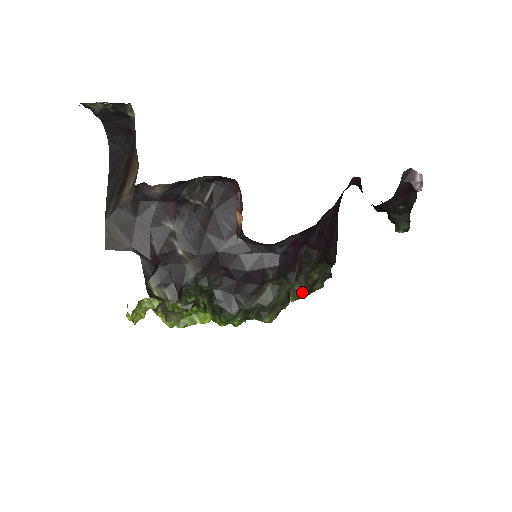
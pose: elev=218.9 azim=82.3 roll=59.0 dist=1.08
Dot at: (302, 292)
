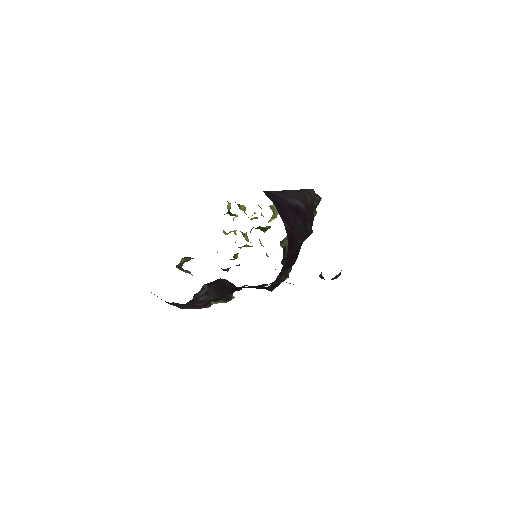
Dot at: occluded
